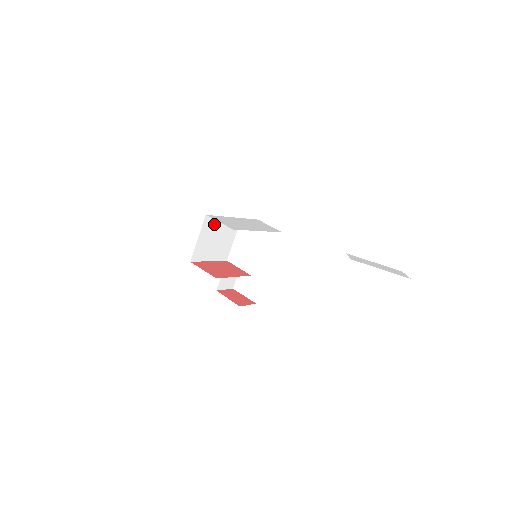
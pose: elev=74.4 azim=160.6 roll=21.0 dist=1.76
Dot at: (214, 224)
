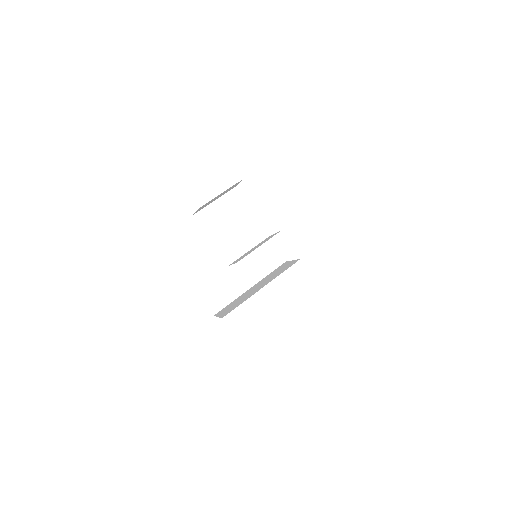
Dot at: (238, 207)
